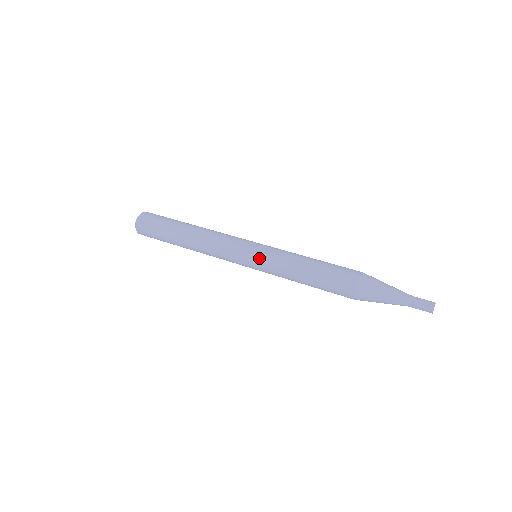
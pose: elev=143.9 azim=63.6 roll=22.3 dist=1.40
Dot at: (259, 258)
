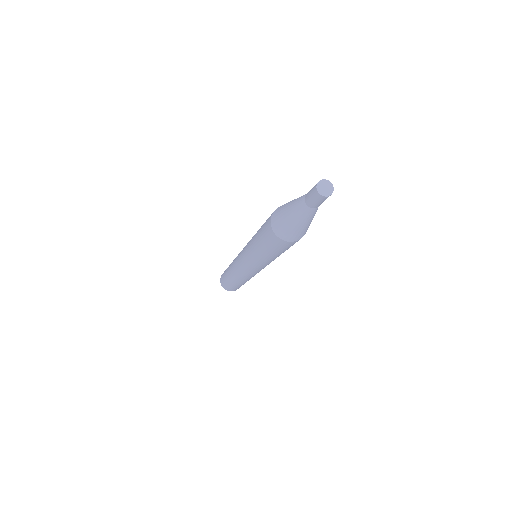
Dot at: occluded
